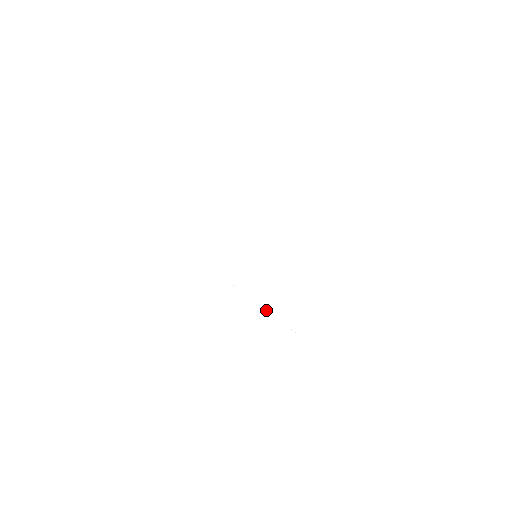
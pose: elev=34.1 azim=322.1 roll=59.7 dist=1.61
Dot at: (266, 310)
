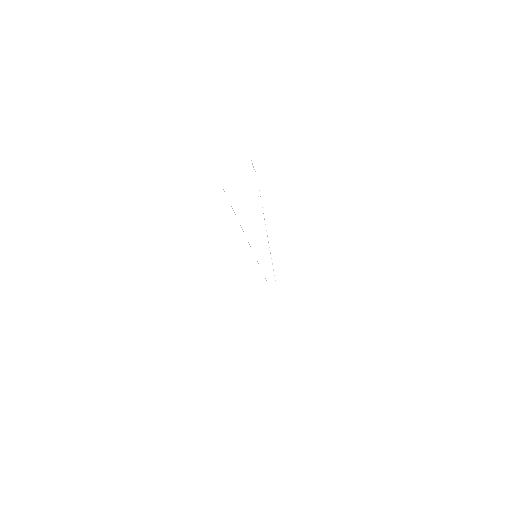
Dot at: occluded
